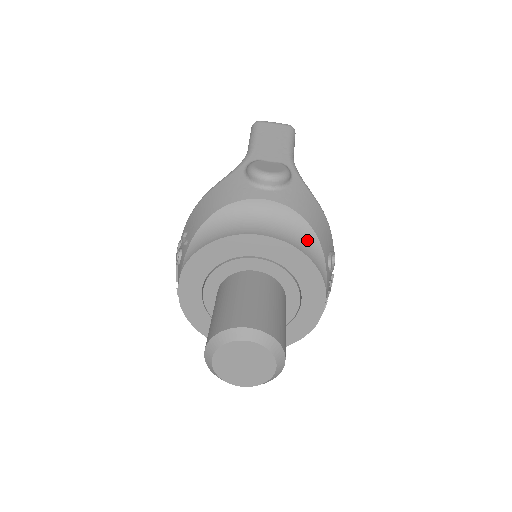
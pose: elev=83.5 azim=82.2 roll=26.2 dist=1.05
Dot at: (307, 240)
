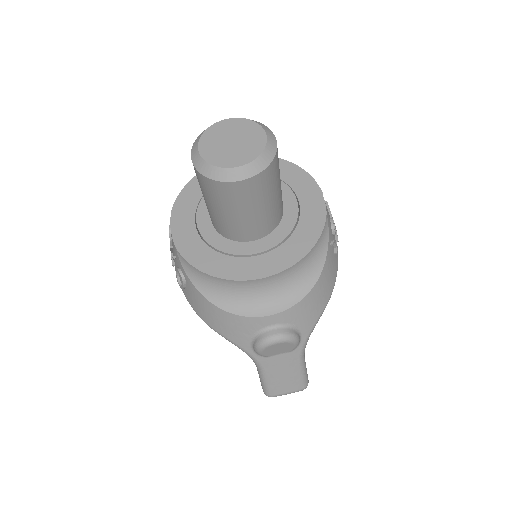
Dot at: occluded
